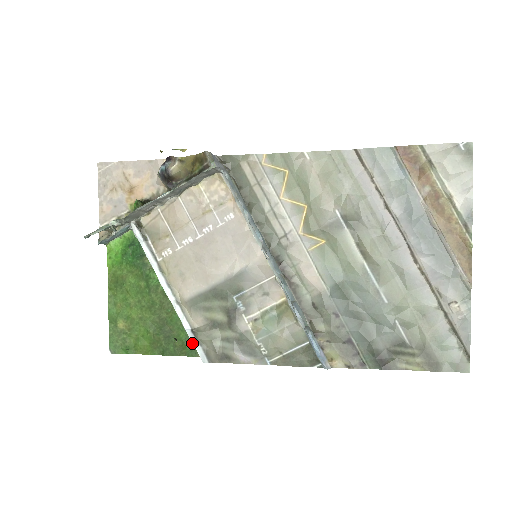
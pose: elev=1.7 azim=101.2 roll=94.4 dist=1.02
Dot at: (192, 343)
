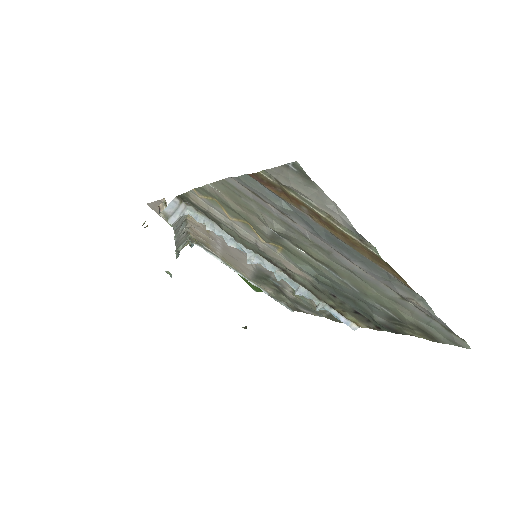
Dot at: occluded
